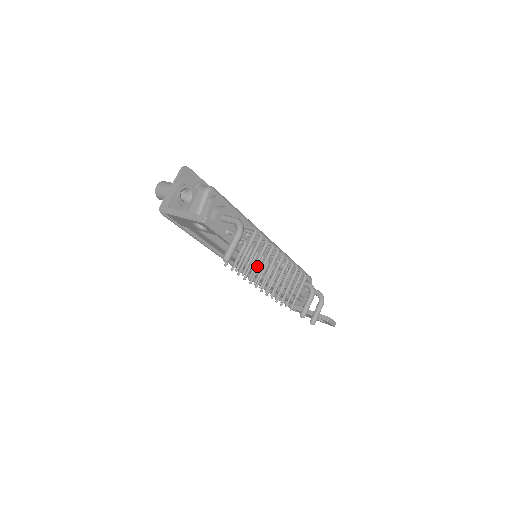
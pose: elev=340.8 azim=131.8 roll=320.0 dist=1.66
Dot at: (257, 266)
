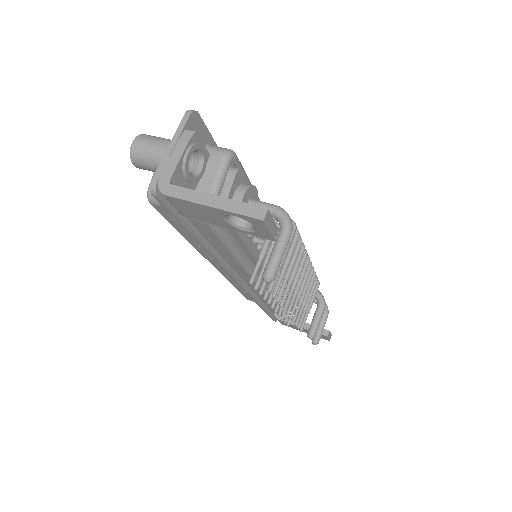
Dot at: (278, 276)
